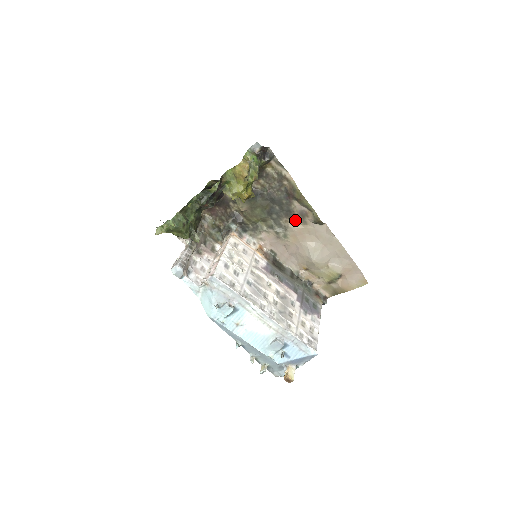
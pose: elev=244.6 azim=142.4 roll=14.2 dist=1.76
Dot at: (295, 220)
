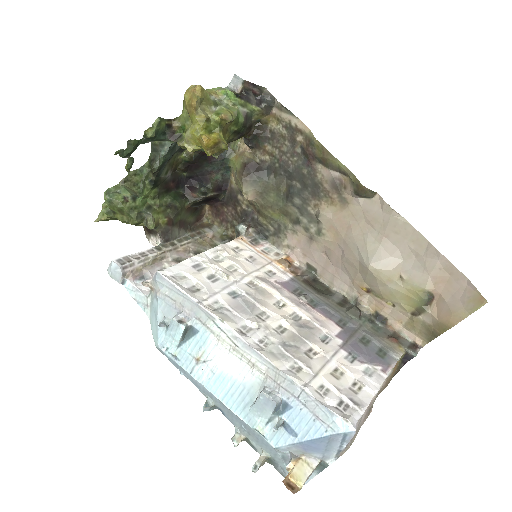
Dot at: (328, 200)
